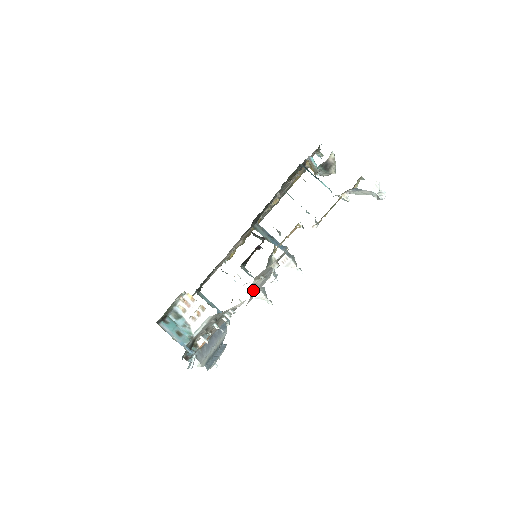
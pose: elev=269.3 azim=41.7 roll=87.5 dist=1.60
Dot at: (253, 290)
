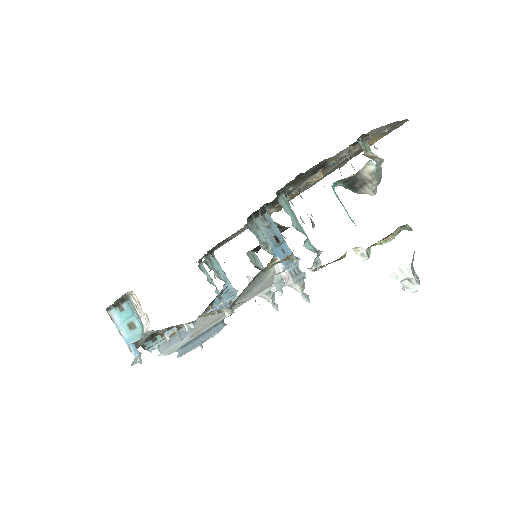
Dot at: (201, 325)
